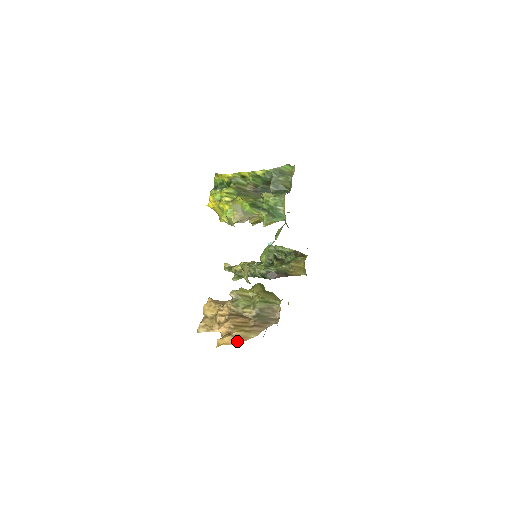
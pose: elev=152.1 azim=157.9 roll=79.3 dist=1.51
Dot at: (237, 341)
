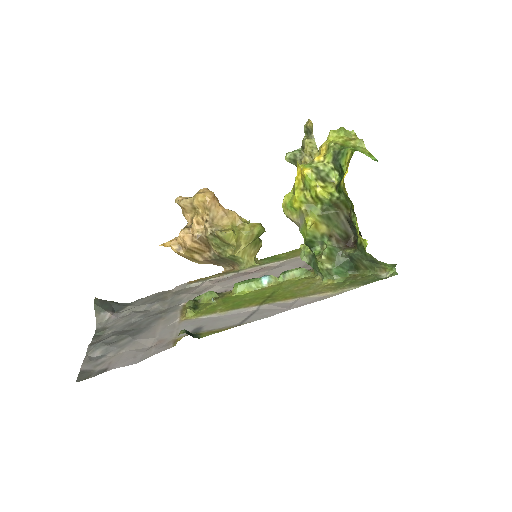
Dot at: (180, 255)
